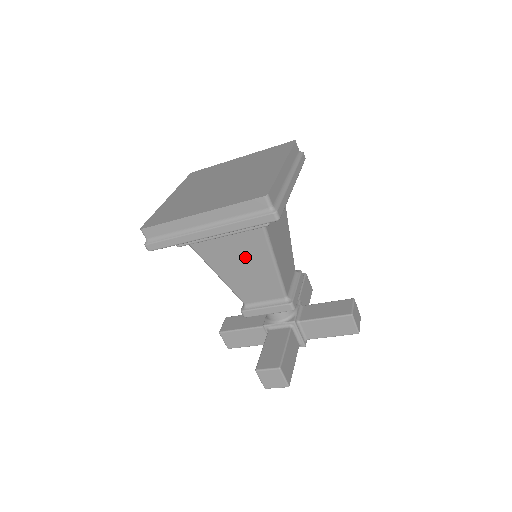
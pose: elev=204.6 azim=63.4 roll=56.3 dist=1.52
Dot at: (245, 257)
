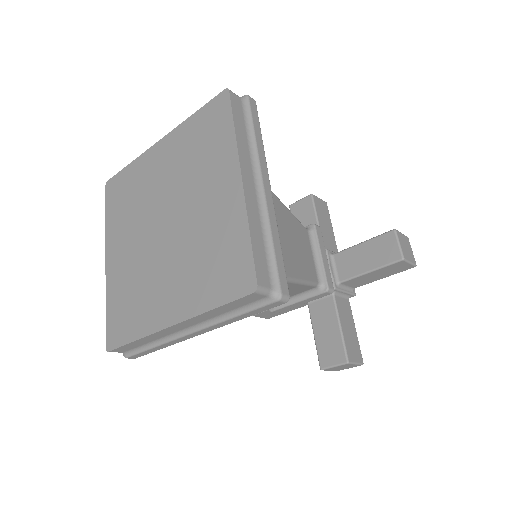
Dot at: occluded
